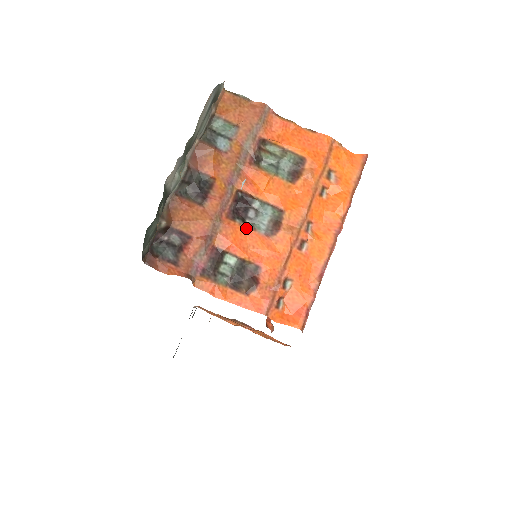
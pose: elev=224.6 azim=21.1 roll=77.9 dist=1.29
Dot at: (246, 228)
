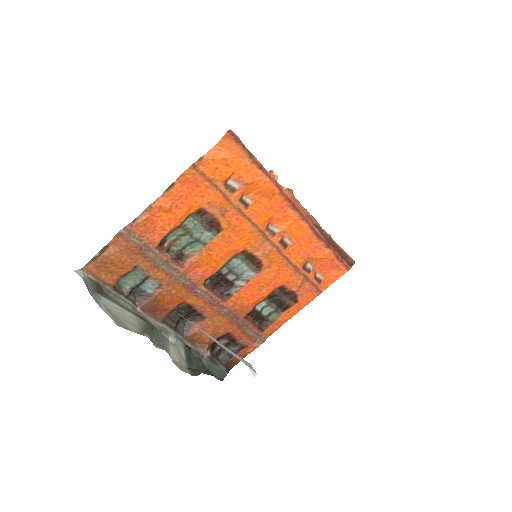
Dot at: (243, 288)
